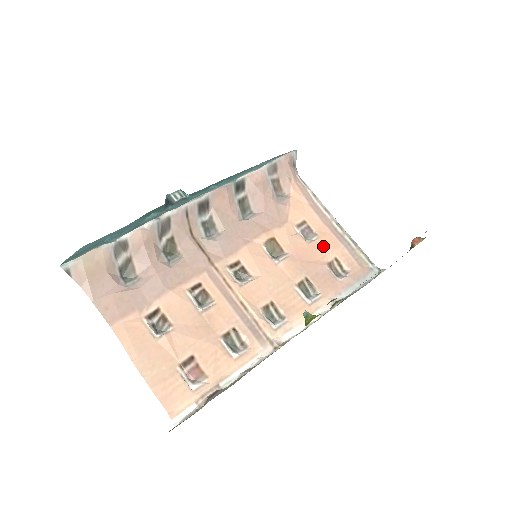
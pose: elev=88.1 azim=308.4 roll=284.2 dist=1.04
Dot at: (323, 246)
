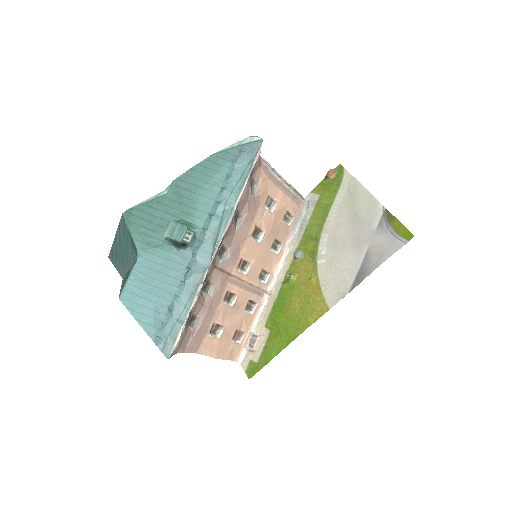
Dot at: (281, 209)
